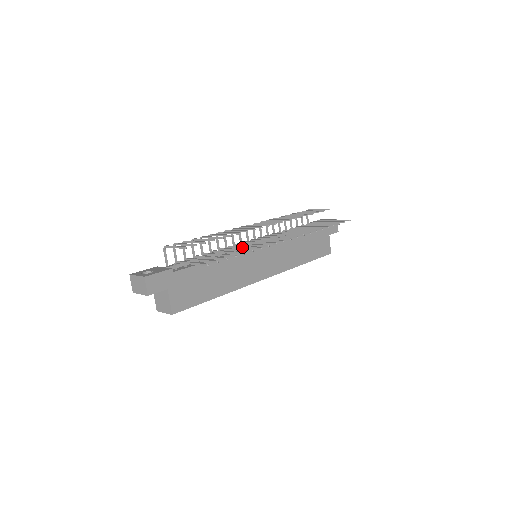
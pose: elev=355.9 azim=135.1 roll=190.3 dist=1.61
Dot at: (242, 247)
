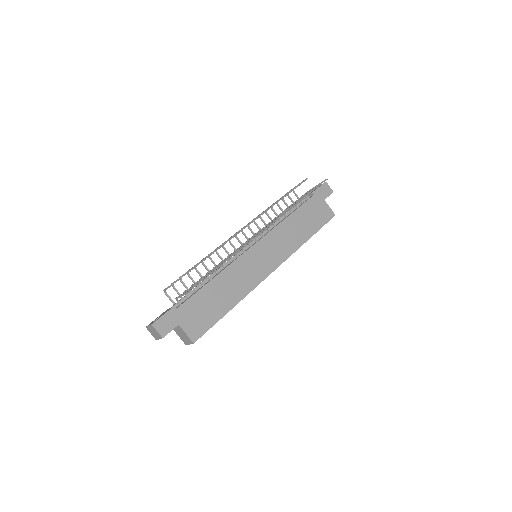
Dot at: (228, 257)
